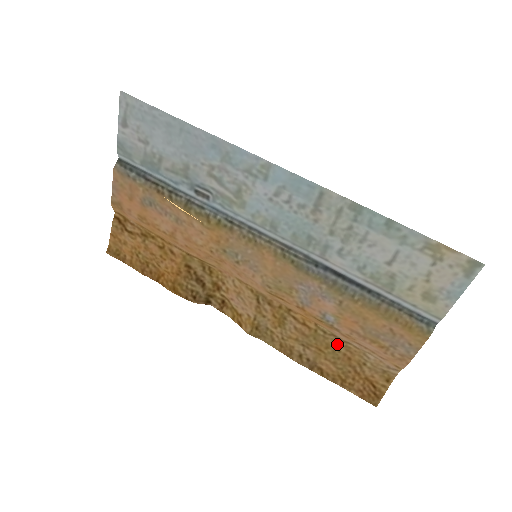
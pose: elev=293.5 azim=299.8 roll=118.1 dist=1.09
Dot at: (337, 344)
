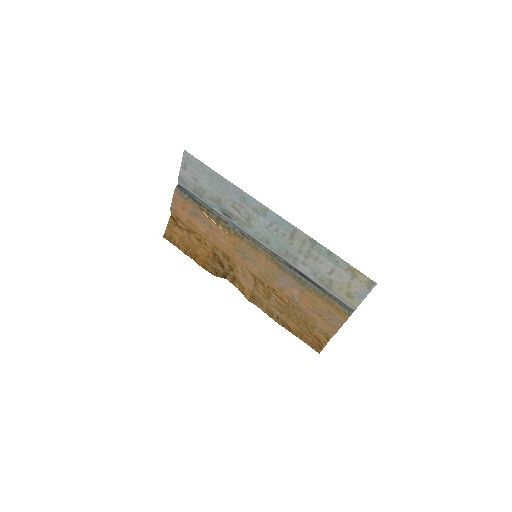
Dot at: (300, 314)
